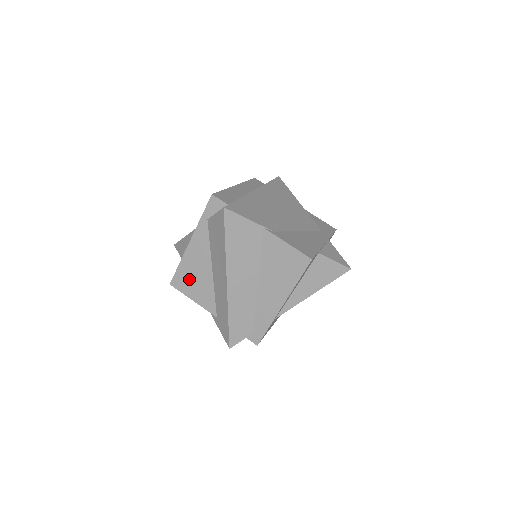
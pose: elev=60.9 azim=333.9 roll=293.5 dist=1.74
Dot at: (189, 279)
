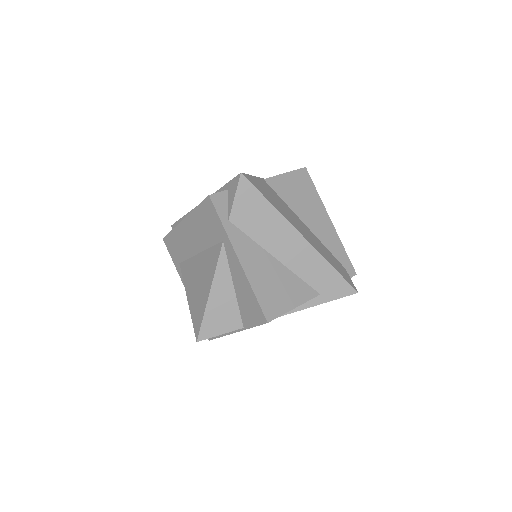
Dot at: (273, 293)
